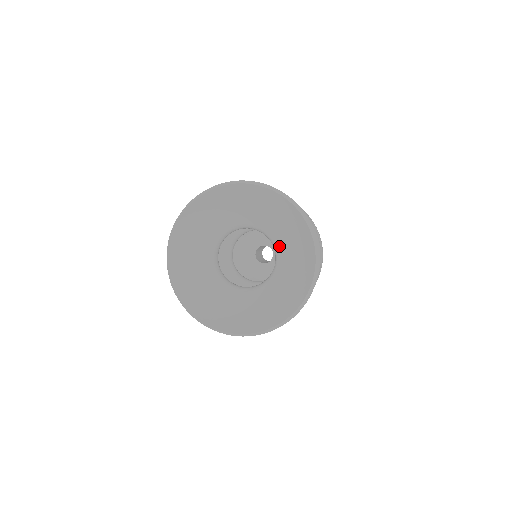
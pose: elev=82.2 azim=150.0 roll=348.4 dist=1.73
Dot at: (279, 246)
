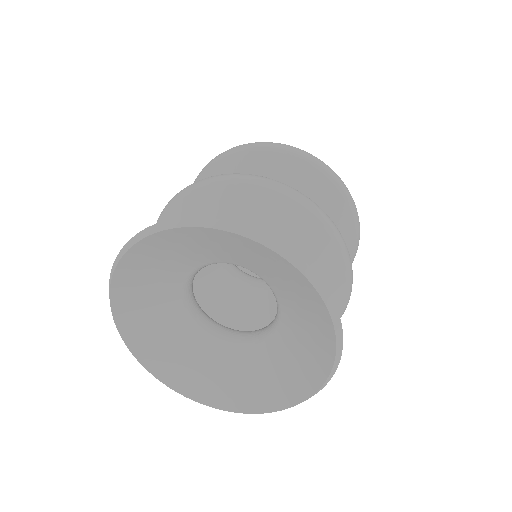
Dot at: (281, 332)
